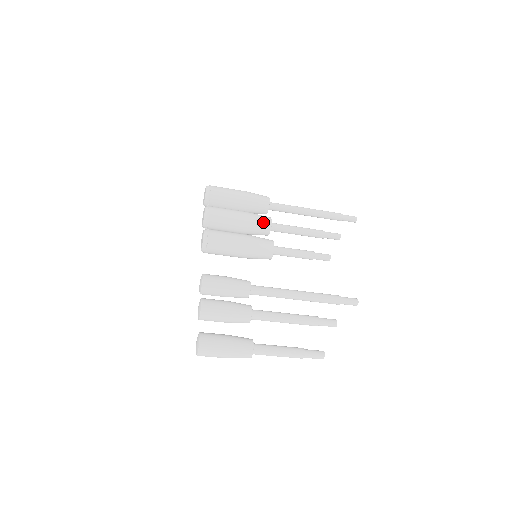
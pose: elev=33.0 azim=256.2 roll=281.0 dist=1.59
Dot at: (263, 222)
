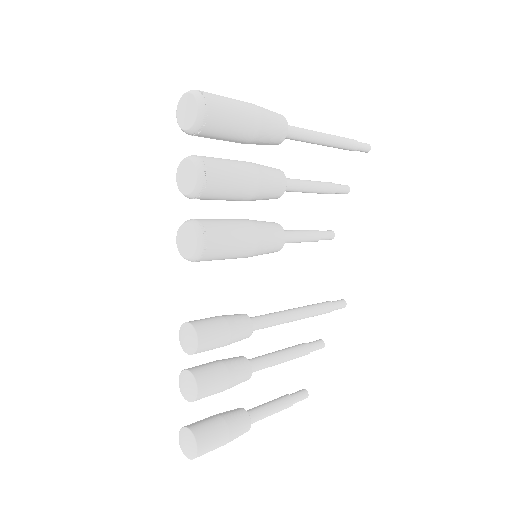
Dot at: (276, 191)
